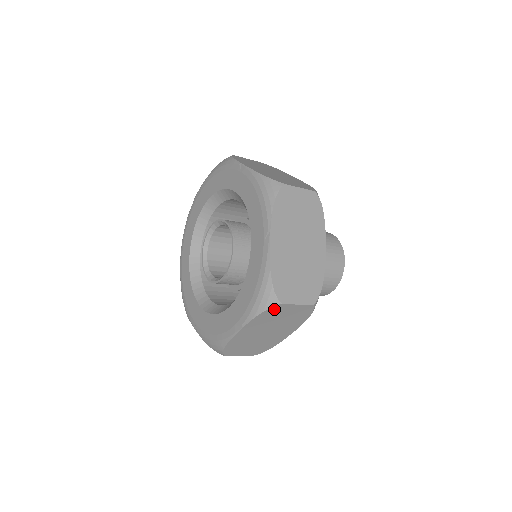
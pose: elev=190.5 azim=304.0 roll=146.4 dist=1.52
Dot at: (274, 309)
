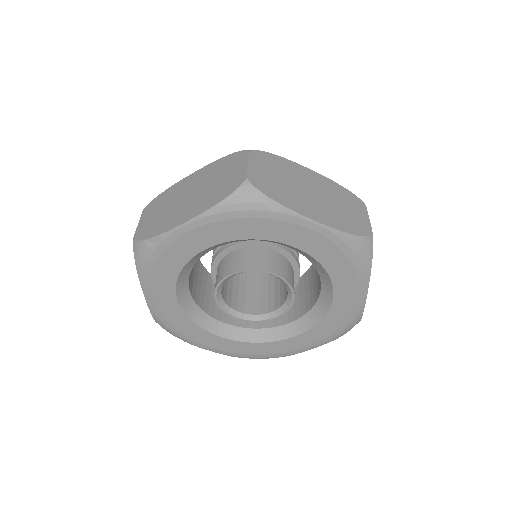
Dot at: occluded
